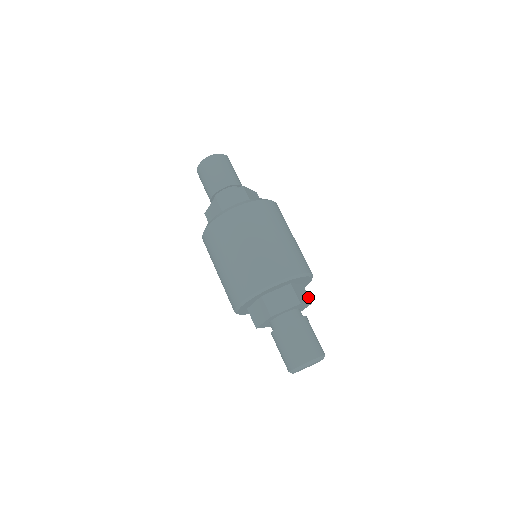
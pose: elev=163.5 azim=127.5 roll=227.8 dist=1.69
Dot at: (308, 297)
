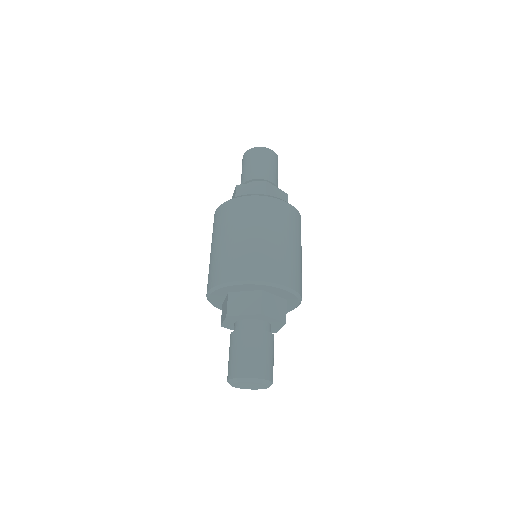
Dot at: (284, 314)
